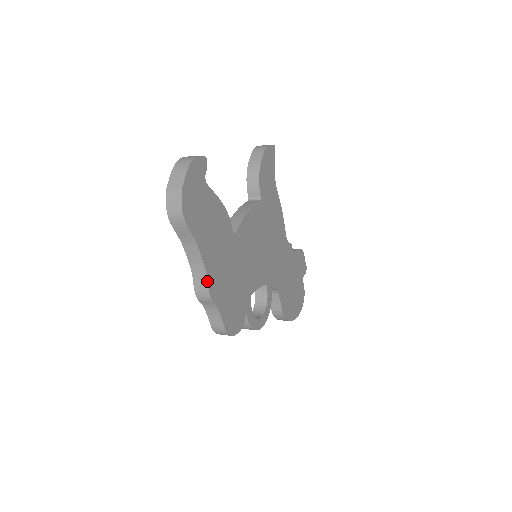
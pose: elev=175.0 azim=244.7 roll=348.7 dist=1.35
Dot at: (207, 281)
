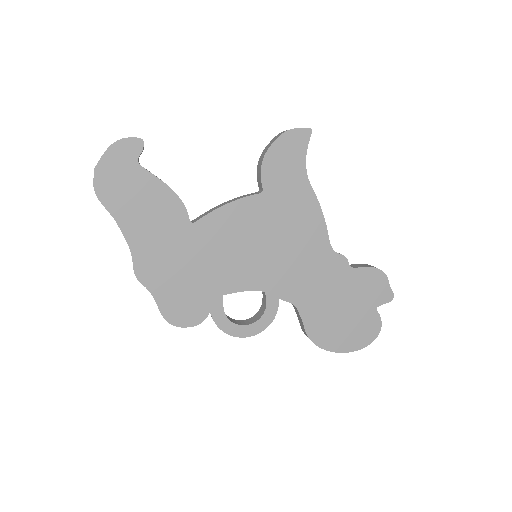
Dot at: (132, 260)
